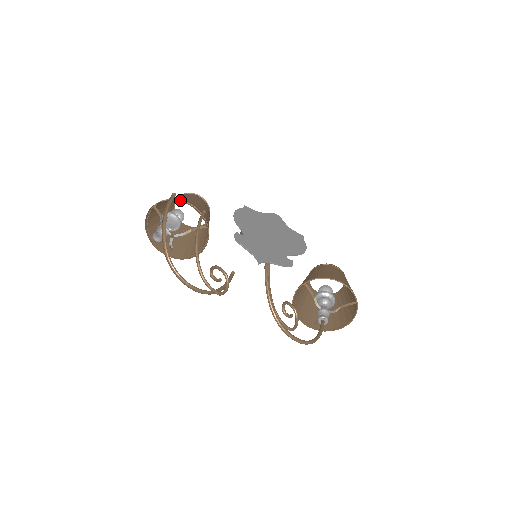
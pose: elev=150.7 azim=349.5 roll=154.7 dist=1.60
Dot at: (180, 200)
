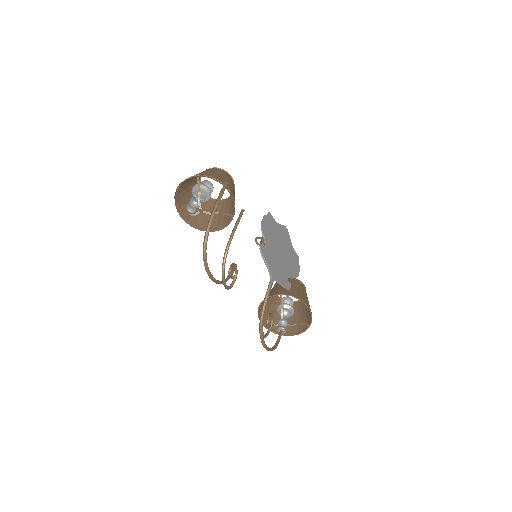
Dot at: occluded
